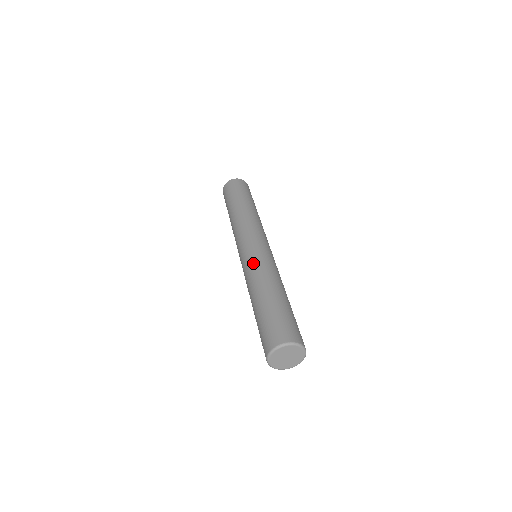
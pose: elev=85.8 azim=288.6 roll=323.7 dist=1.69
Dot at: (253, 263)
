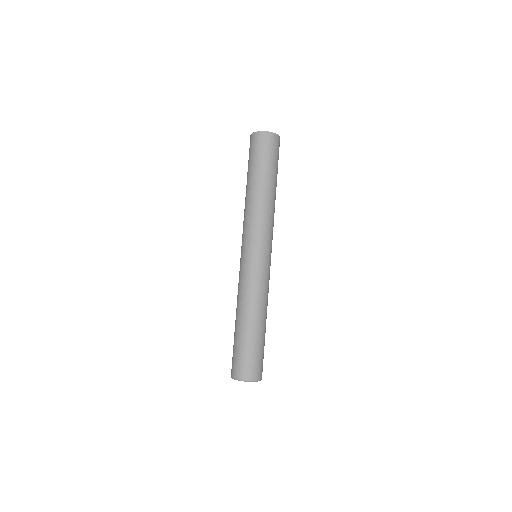
Dot at: (250, 281)
